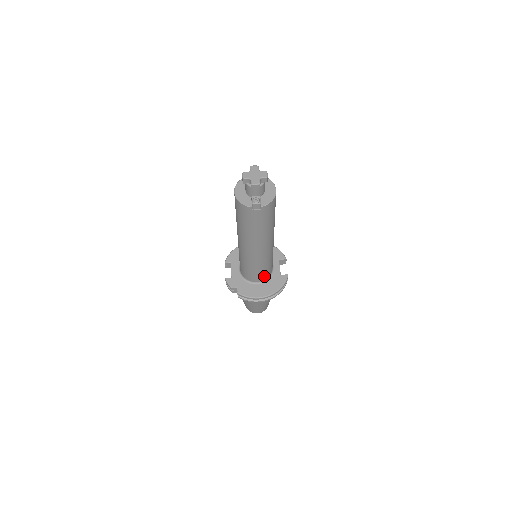
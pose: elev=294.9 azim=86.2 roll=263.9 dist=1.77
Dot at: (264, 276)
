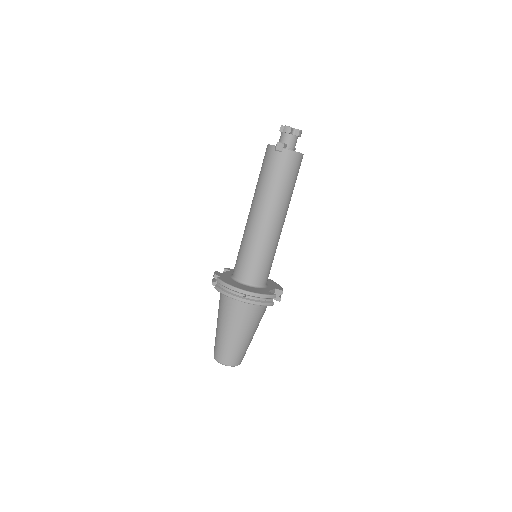
Dot at: (252, 276)
